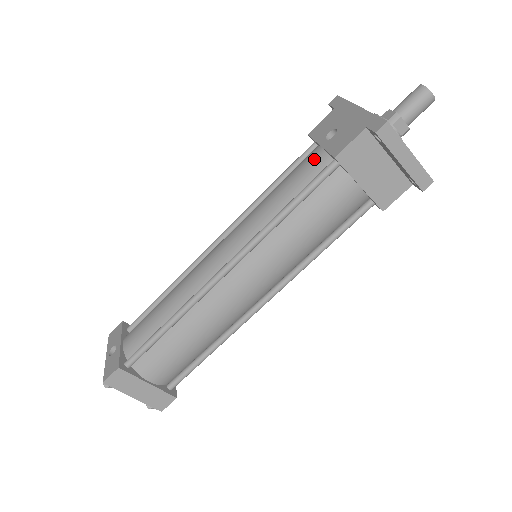
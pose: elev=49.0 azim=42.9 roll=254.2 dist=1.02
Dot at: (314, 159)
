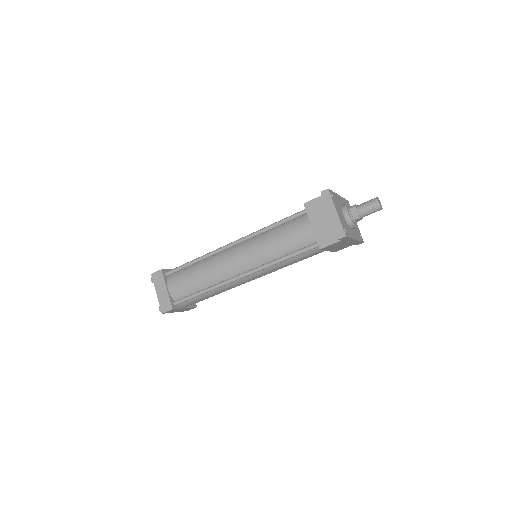
Dot at: occluded
